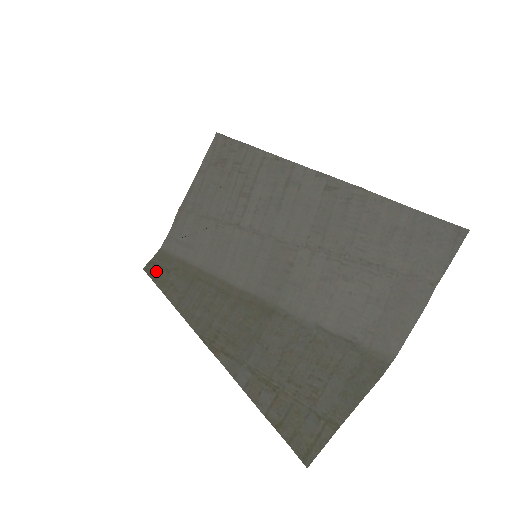
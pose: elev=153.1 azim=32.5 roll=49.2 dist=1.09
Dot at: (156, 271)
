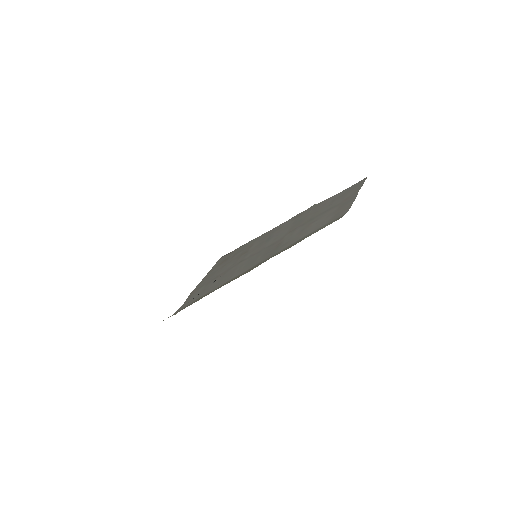
Dot at: occluded
